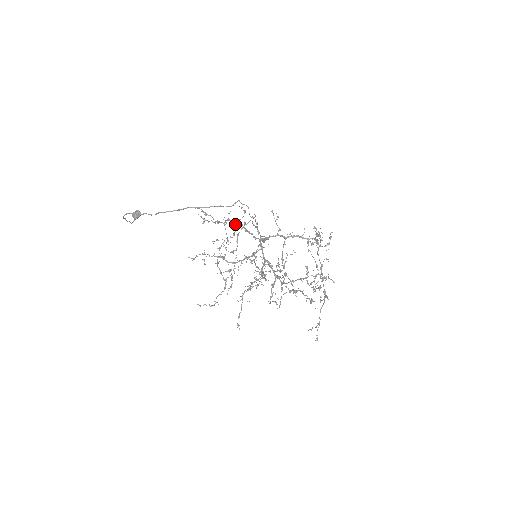
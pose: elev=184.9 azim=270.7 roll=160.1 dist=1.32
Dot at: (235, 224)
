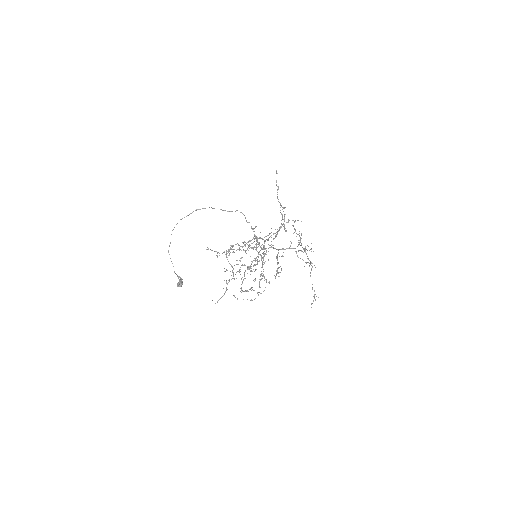
Dot at: occluded
